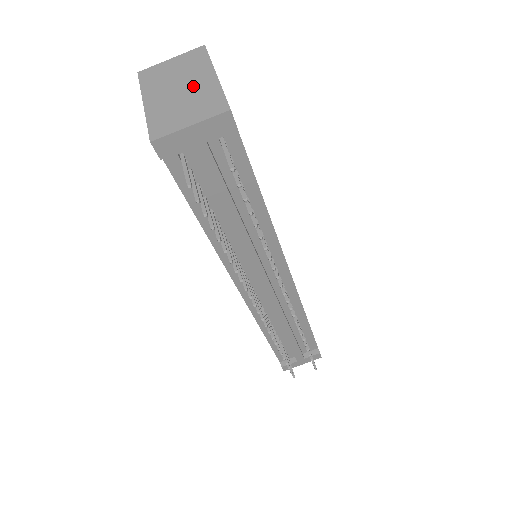
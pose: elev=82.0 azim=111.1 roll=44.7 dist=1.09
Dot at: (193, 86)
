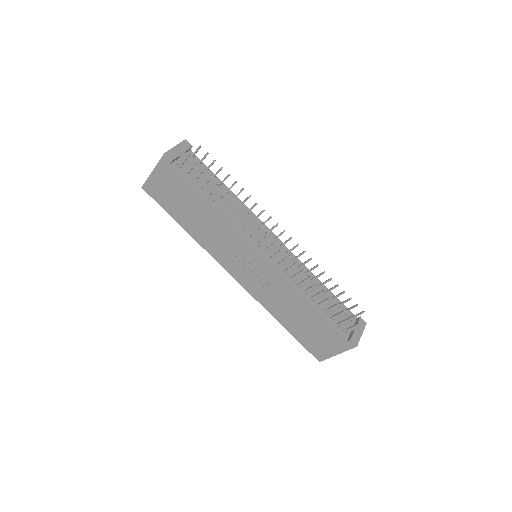
Dot at: occluded
